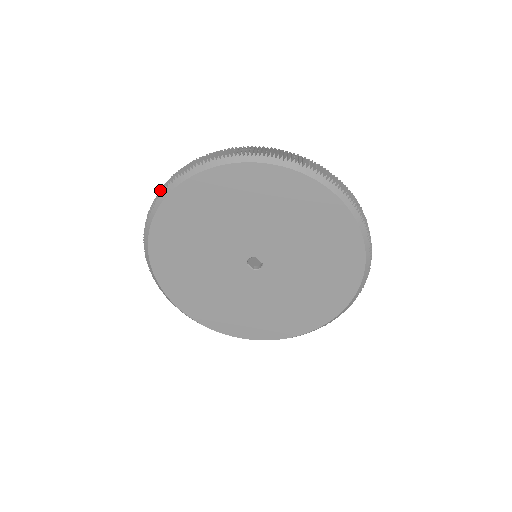
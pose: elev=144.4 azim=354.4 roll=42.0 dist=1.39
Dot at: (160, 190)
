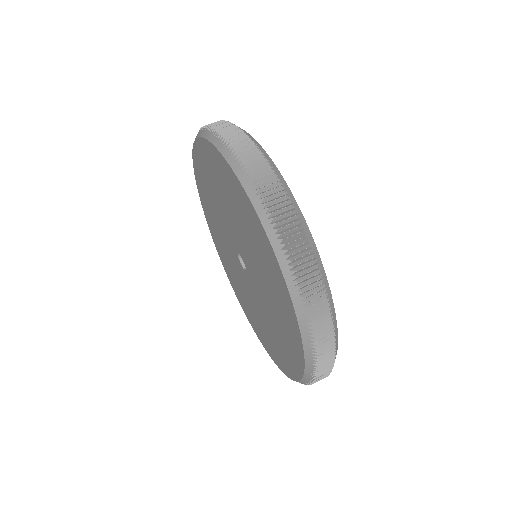
Dot at: occluded
